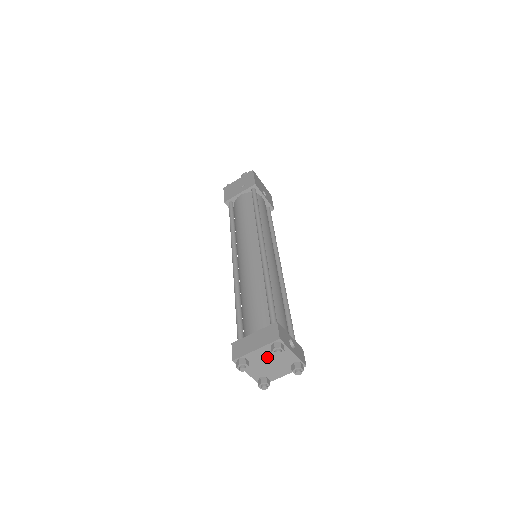
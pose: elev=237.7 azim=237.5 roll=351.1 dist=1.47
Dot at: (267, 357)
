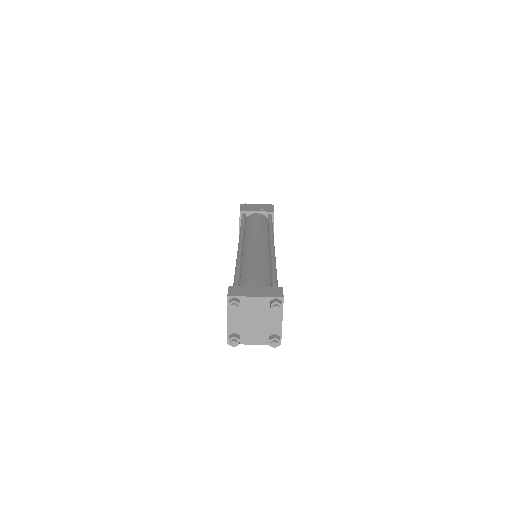
Dot at: (258, 312)
